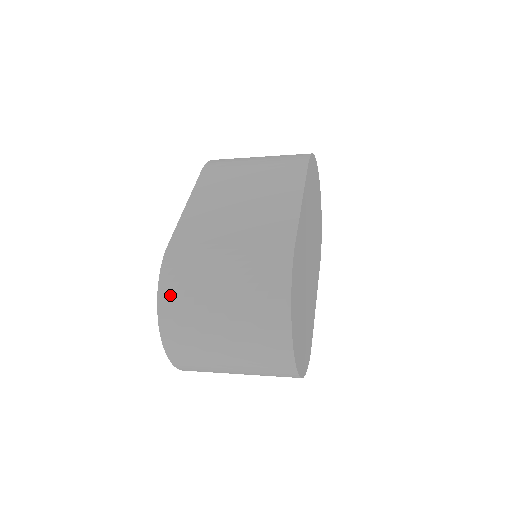
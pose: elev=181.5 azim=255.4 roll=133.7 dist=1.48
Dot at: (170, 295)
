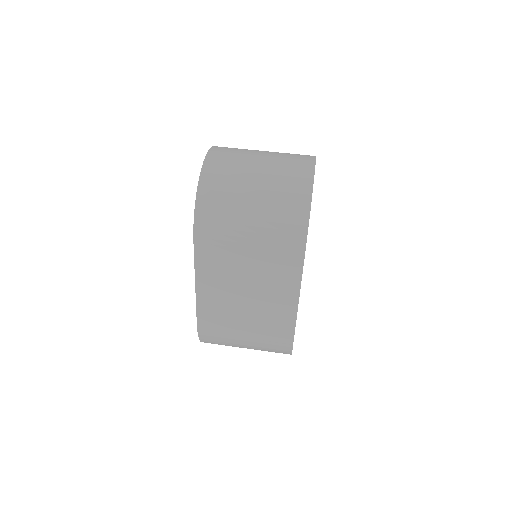
Dot at: occluded
